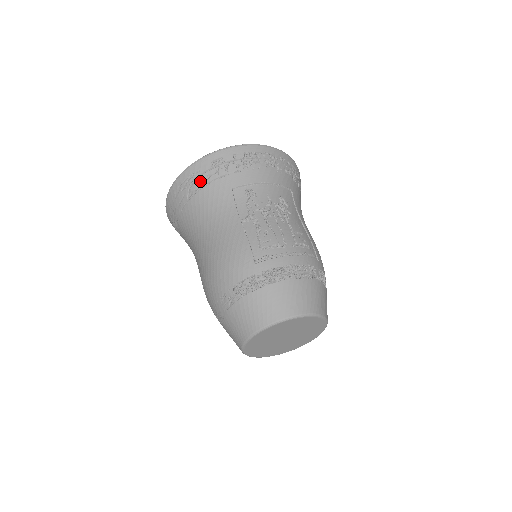
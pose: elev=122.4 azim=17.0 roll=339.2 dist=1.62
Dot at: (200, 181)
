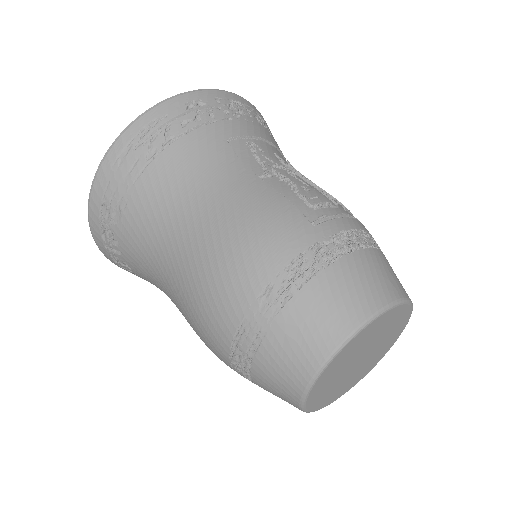
Dot at: (170, 130)
